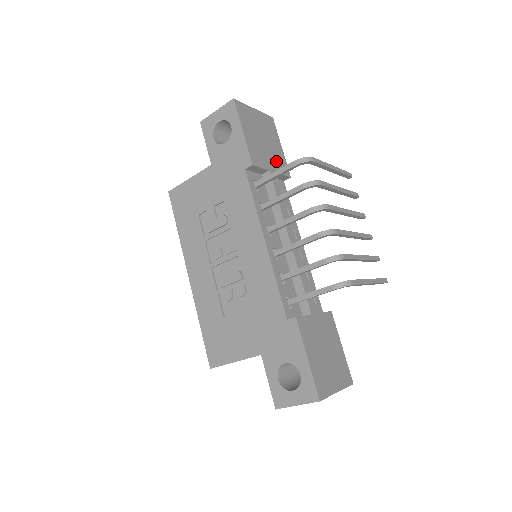
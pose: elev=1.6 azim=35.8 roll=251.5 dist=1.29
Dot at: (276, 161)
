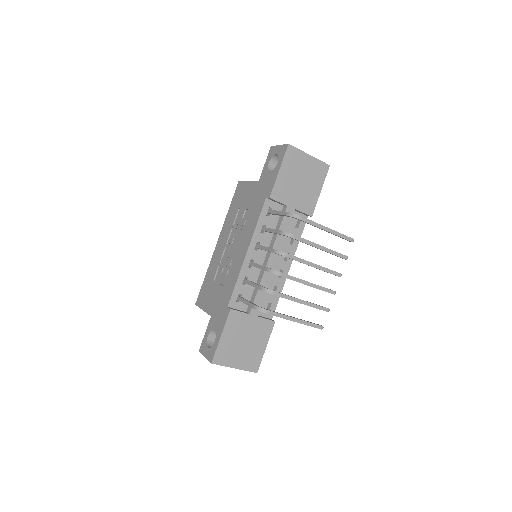
Dot at: (303, 200)
